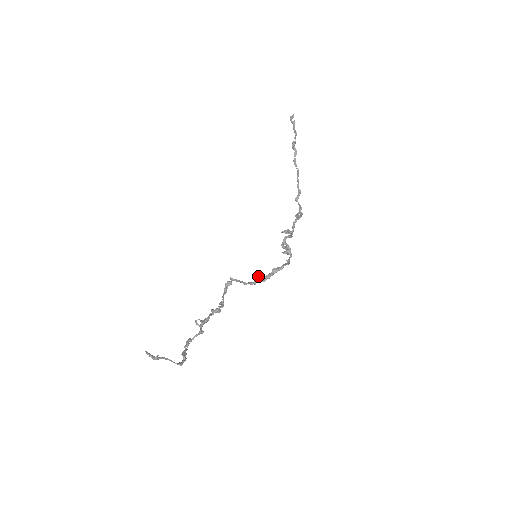
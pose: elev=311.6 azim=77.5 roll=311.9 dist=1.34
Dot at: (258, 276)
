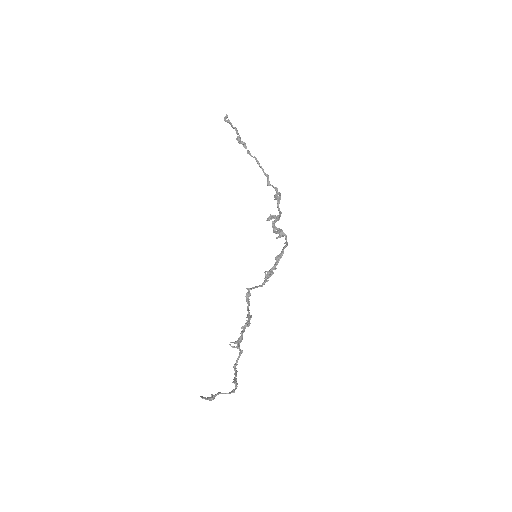
Dot at: occluded
